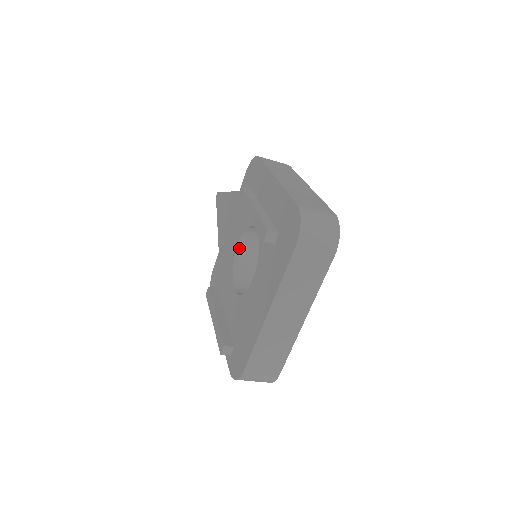
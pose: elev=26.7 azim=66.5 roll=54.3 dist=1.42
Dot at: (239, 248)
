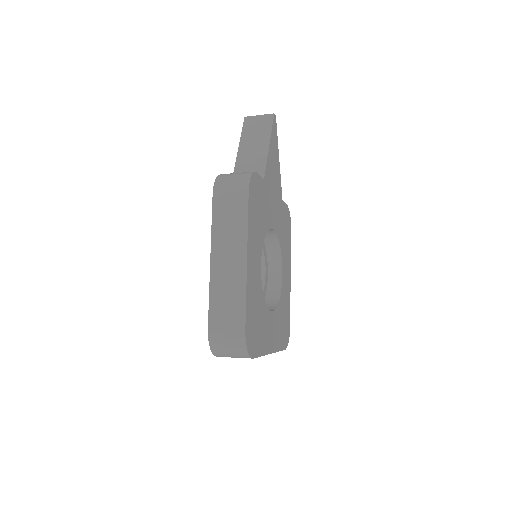
Dot at: occluded
